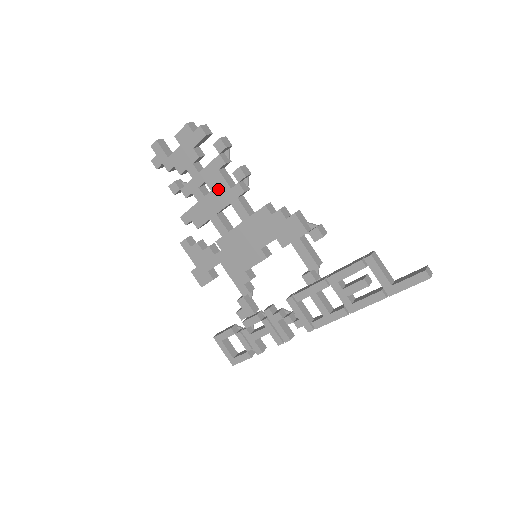
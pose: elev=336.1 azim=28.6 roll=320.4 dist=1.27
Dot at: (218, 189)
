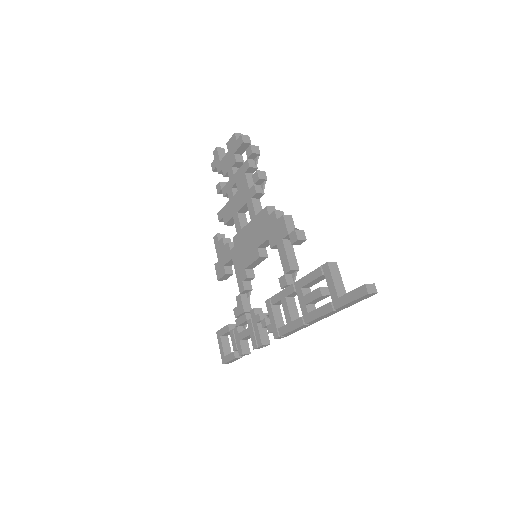
Dot at: (242, 190)
